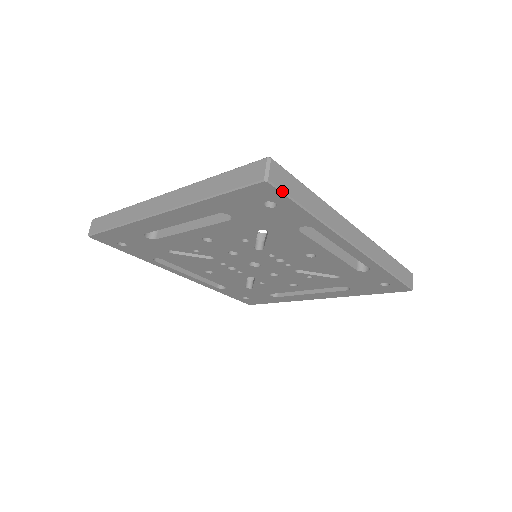
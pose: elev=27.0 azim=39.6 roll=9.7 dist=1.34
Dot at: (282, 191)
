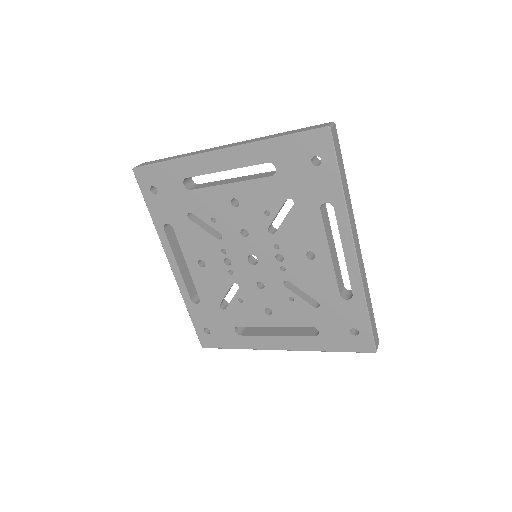
Dot at: (334, 146)
